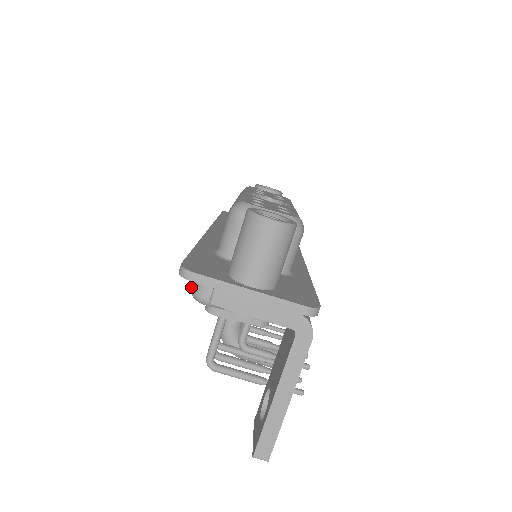
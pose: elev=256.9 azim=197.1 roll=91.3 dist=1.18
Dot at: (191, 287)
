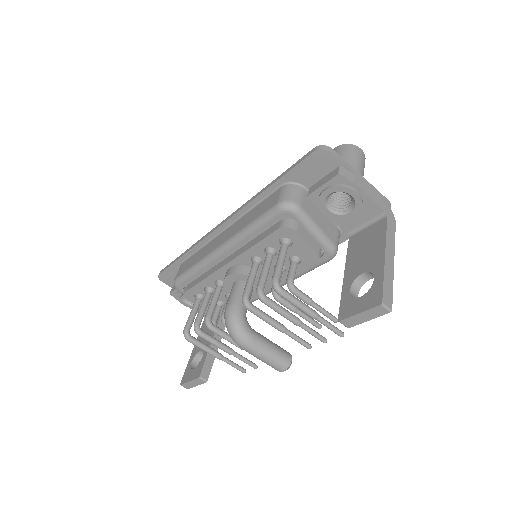
Dot at: (278, 201)
